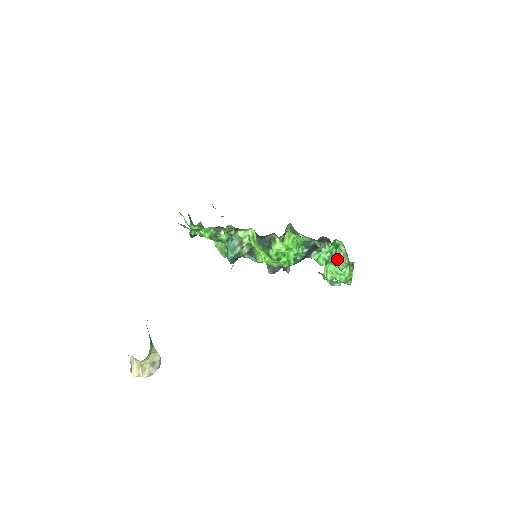
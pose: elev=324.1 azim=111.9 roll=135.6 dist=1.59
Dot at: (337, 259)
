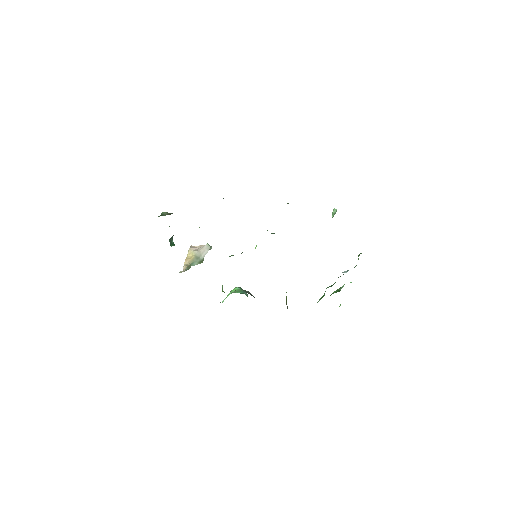
Dot at: occluded
